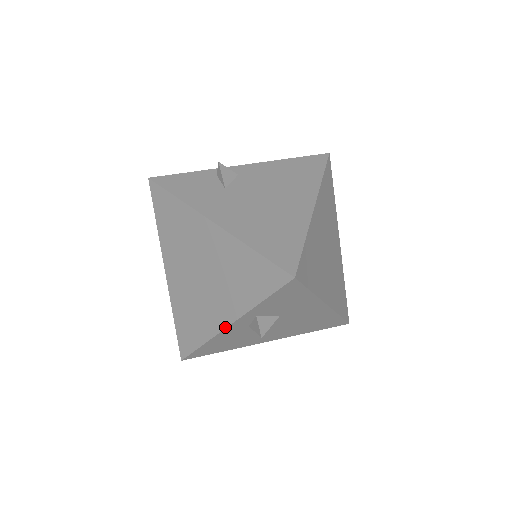
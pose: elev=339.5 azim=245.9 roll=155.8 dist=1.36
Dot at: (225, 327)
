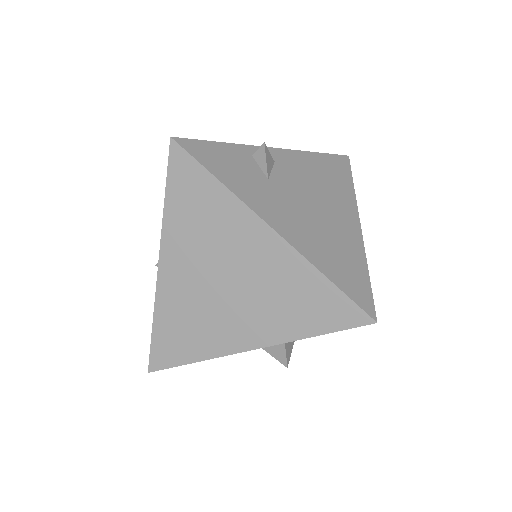
Dot at: (244, 350)
